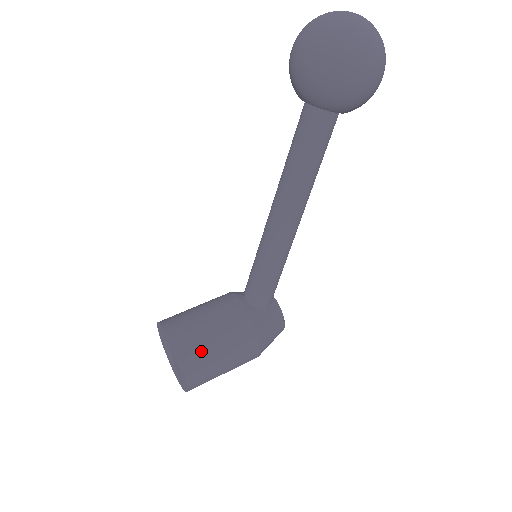
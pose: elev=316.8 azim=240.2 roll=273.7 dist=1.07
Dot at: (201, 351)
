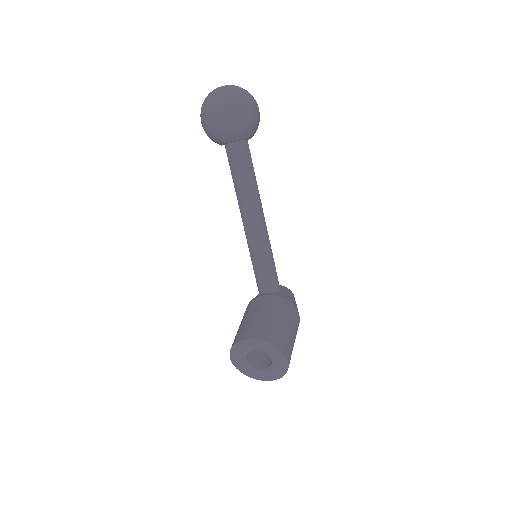
Dot at: (278, 332)
